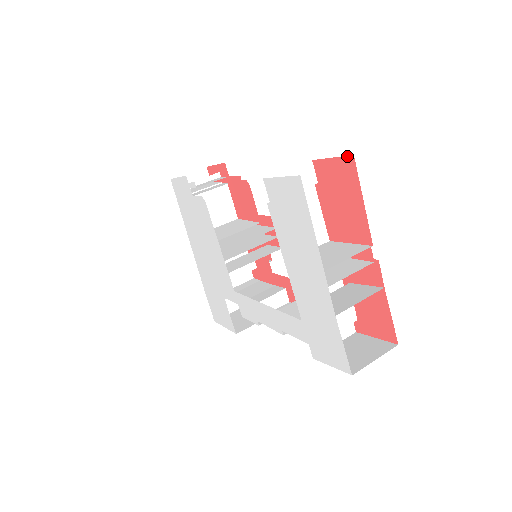
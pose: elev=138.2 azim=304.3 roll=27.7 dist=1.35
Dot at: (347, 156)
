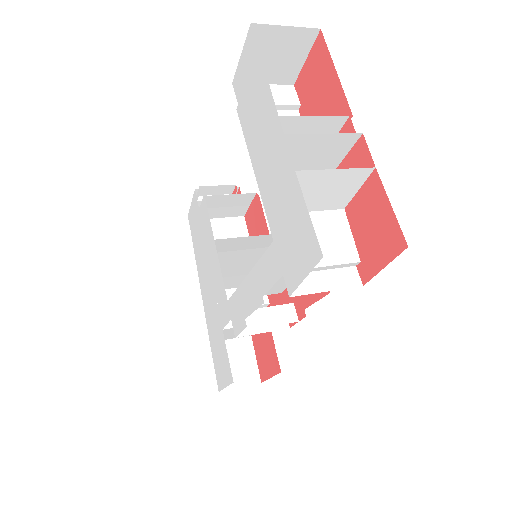
Dot at: (316, 38)
